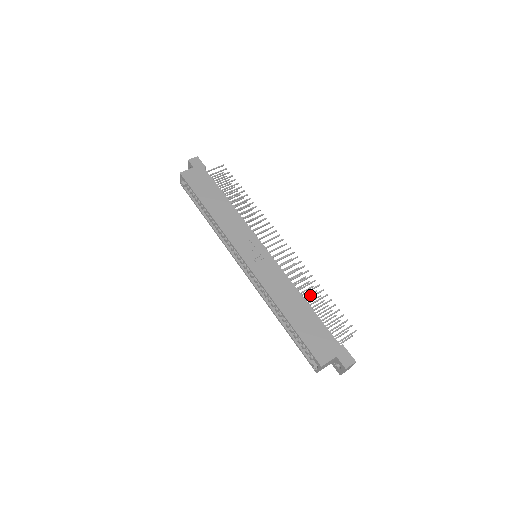
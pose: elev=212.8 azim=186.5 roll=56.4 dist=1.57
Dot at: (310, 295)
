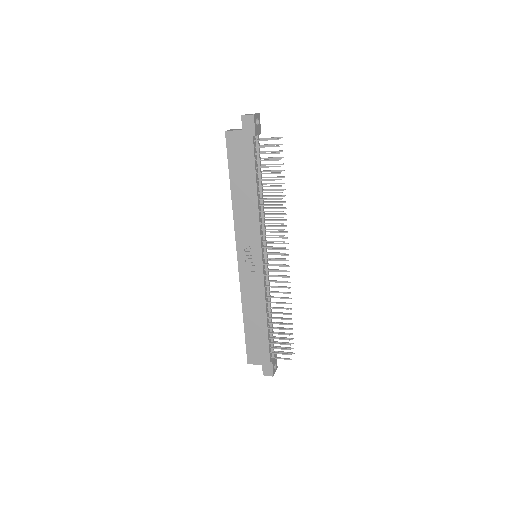
Dot at: occluded
